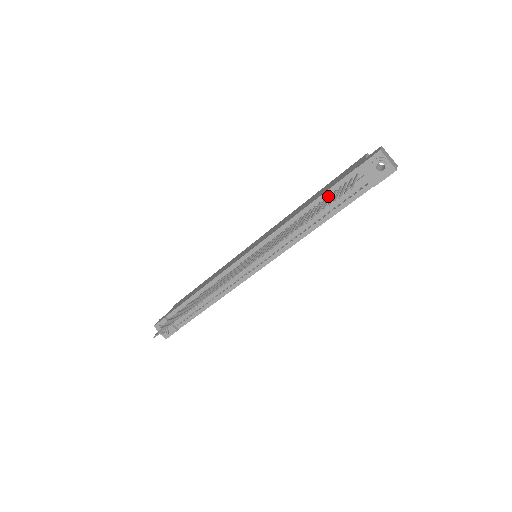
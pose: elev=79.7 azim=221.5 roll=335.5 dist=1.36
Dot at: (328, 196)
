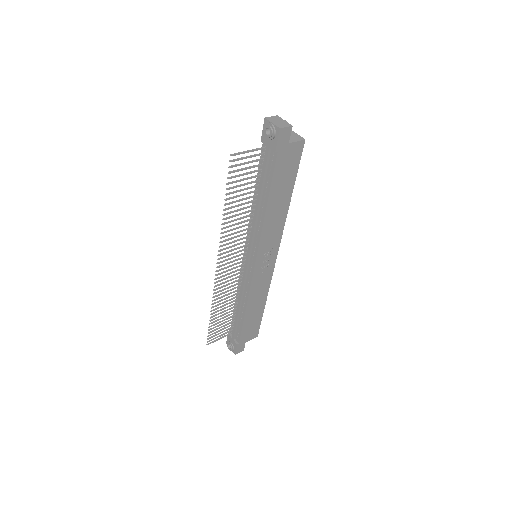
Dot at: (260, 177)
